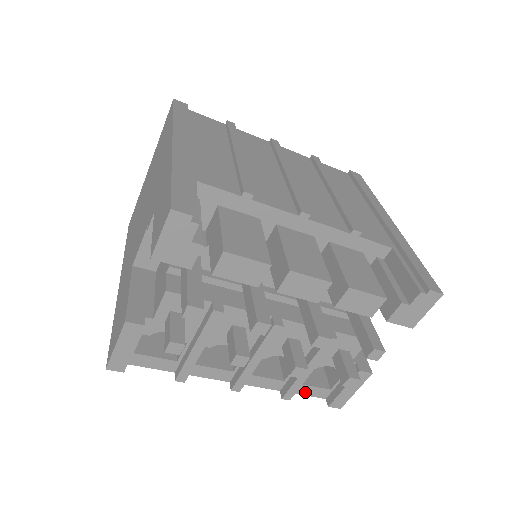
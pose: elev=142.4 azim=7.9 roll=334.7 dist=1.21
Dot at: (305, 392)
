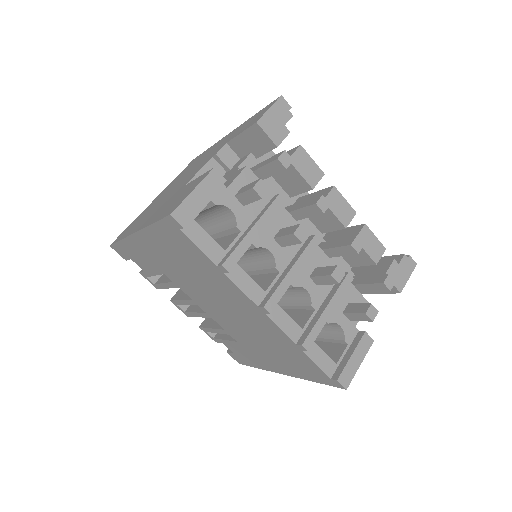
Dot at: (316, 358)
